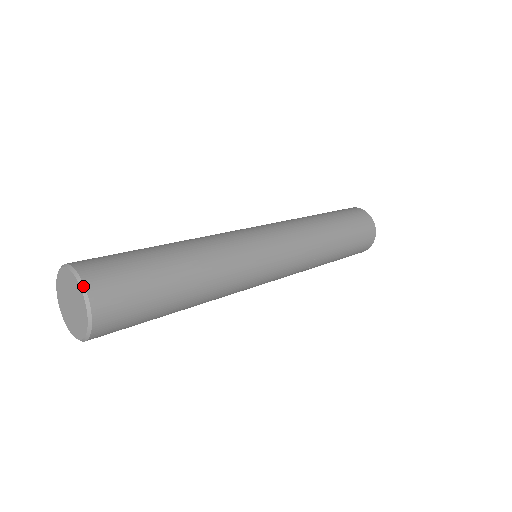
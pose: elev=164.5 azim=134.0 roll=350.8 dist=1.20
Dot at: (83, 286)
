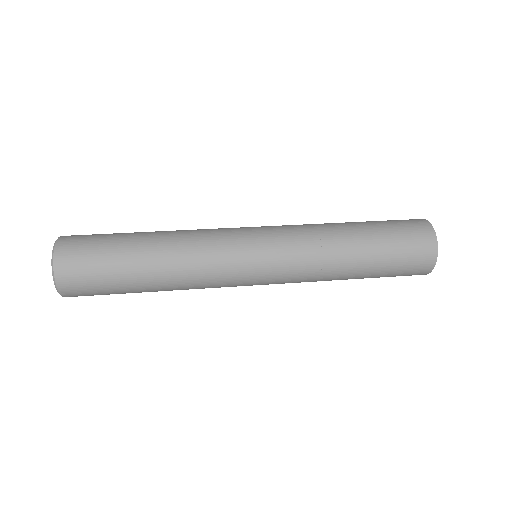
Dot at: (52, 260)
